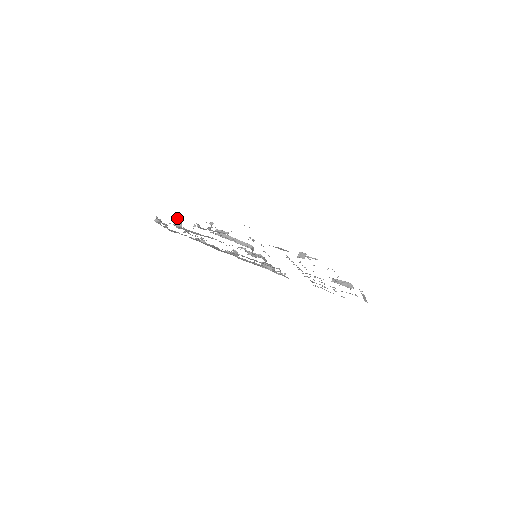
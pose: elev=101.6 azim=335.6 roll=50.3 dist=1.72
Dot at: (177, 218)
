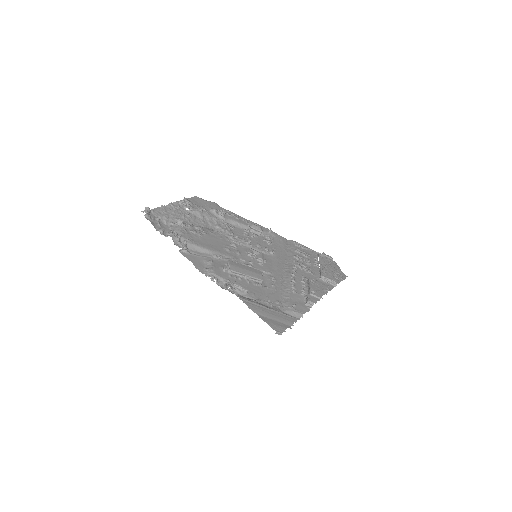
Dot at: (180, 237)
